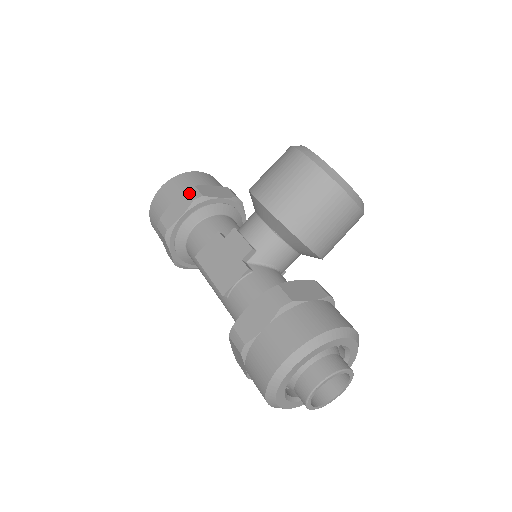
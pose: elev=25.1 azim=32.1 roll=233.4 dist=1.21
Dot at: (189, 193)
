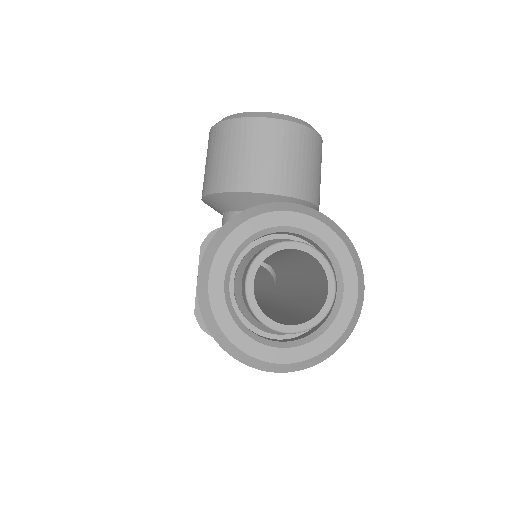
Dot at: occluded
